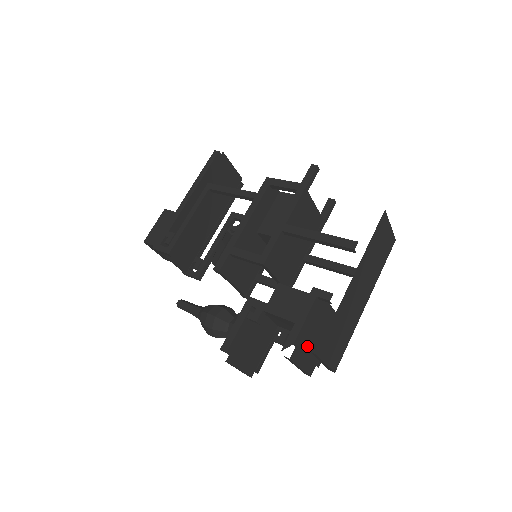
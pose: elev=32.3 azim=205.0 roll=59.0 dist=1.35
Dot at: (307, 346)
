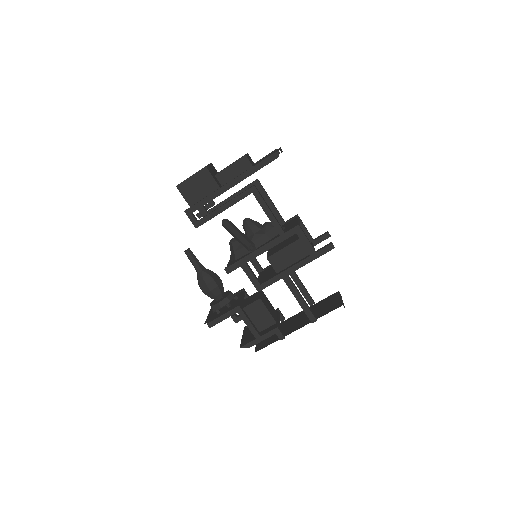
Dot at: occluded
